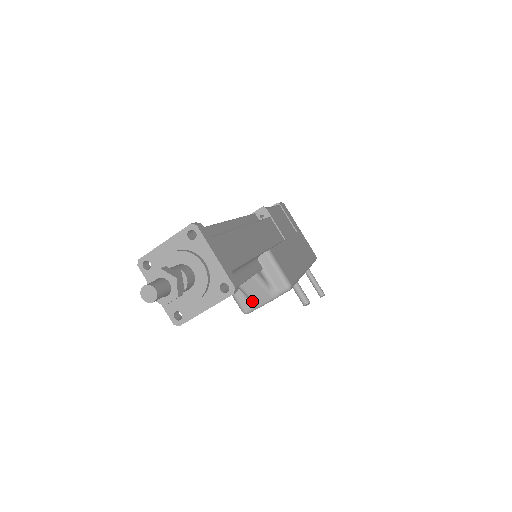
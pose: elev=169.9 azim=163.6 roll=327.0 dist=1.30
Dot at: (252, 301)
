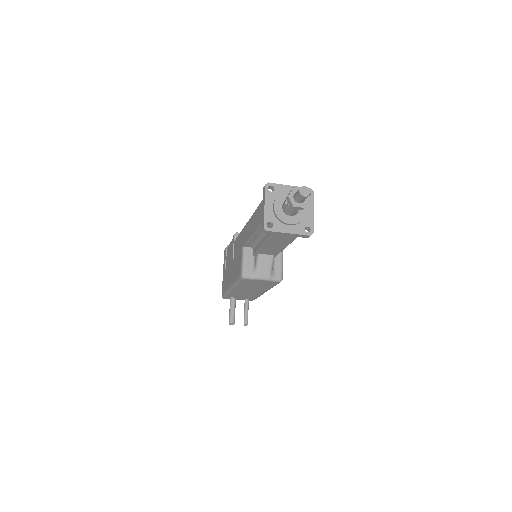
Dot at: (256, 271)
